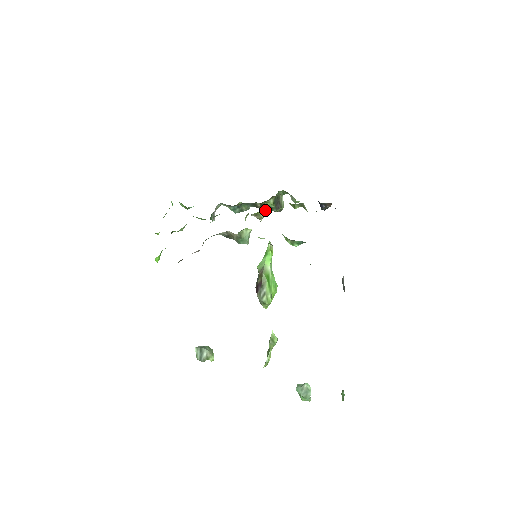
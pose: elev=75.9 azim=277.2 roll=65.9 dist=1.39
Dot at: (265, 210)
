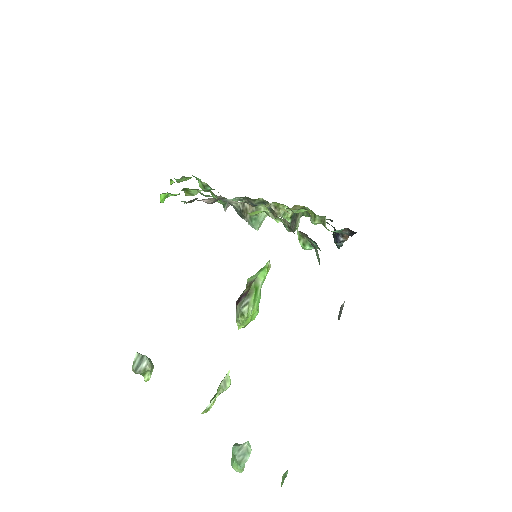
Dot at: (287, 206)
